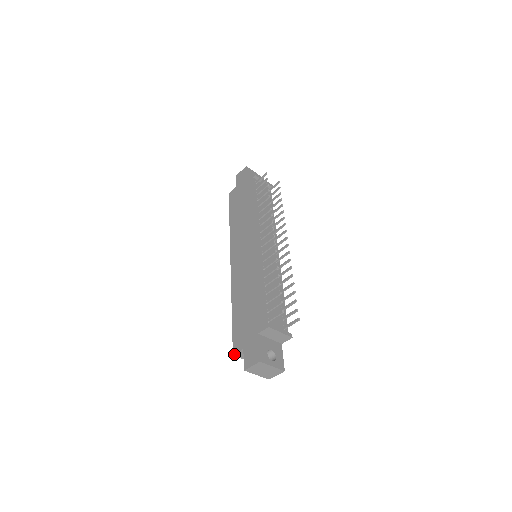
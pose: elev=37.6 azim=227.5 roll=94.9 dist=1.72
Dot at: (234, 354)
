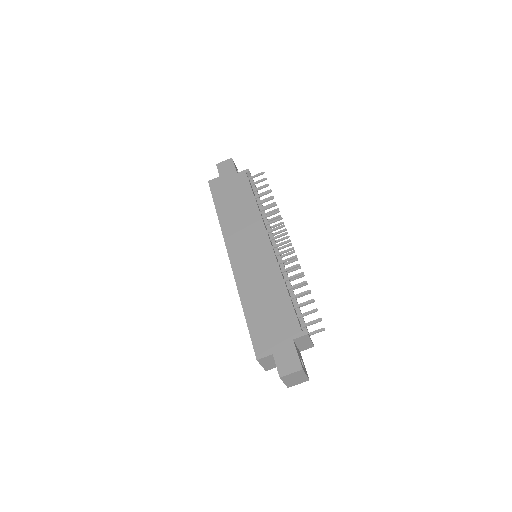
Dot at: (259, 359)
